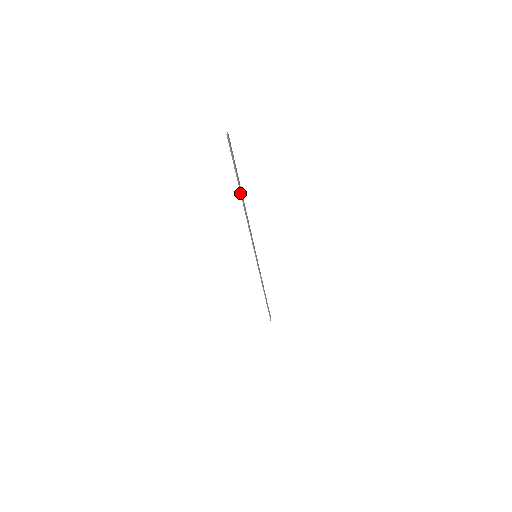
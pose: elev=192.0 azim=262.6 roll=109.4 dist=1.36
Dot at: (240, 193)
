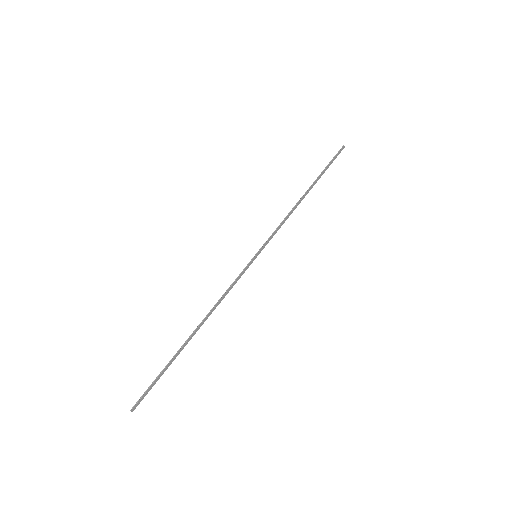
Dot at: (185, 345)
